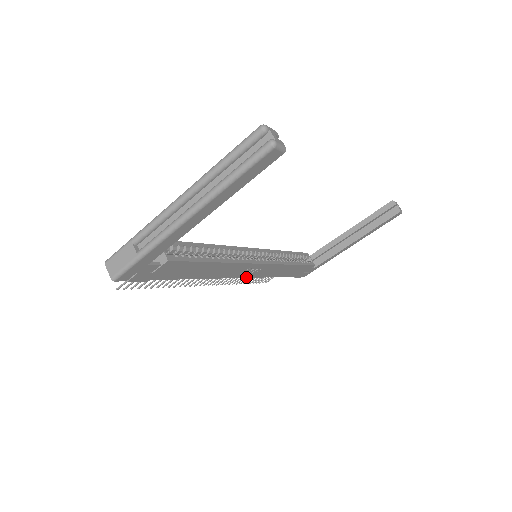
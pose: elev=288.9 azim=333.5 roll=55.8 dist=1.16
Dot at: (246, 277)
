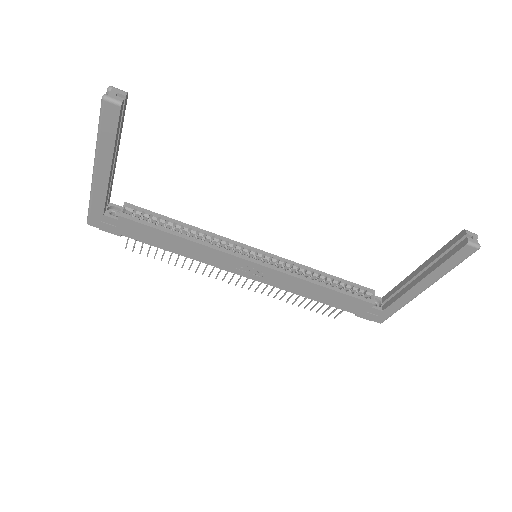
Dot at: (254, 279)
